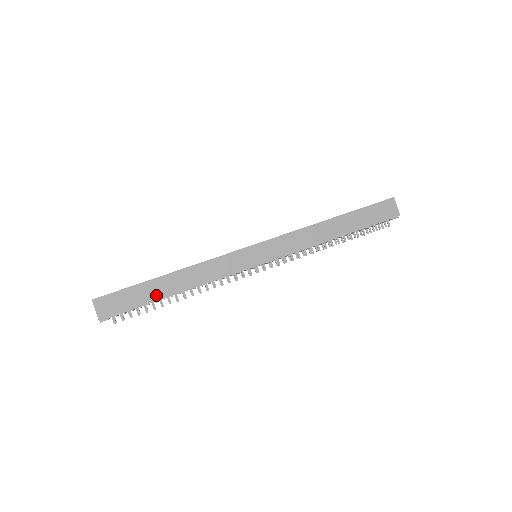
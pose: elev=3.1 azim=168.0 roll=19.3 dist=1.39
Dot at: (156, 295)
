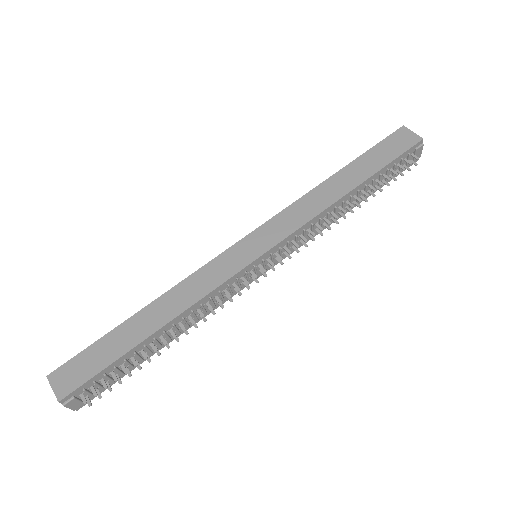
Dot at: (130, 341)
